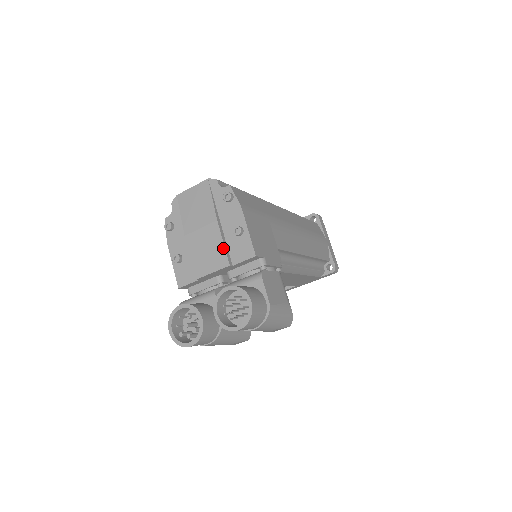
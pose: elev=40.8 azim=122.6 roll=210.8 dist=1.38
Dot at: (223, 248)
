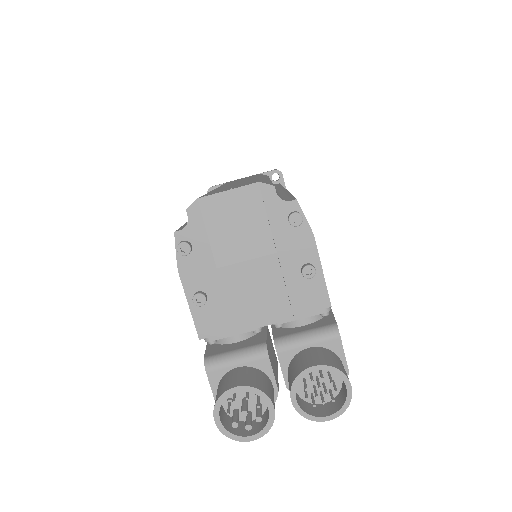
Dot at: (285, 294)
